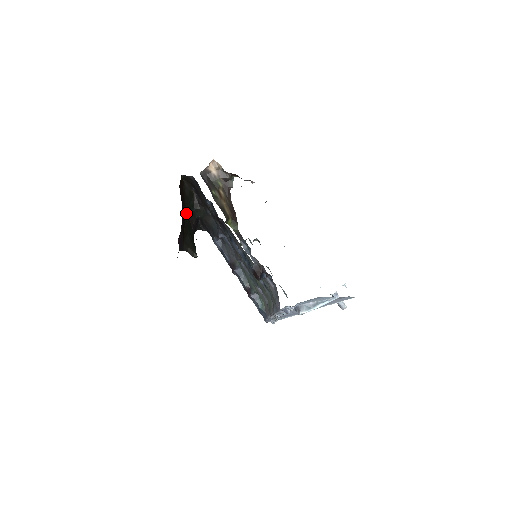
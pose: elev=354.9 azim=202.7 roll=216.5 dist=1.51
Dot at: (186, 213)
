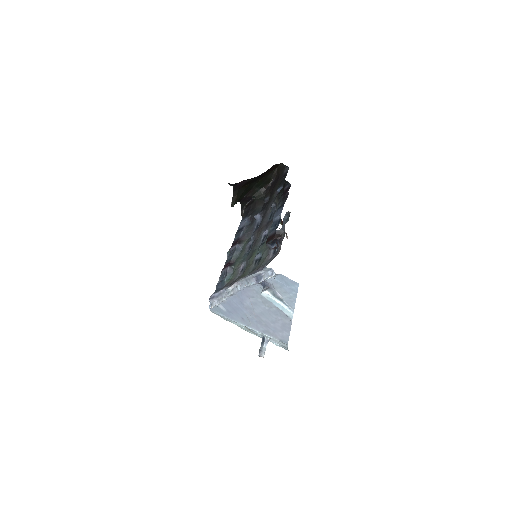
Dot at: (256, 183)
